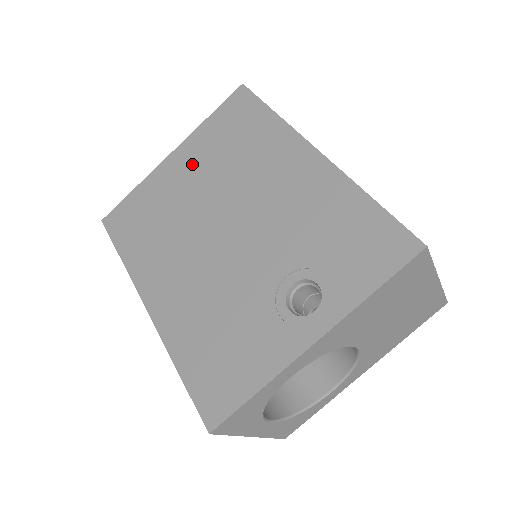
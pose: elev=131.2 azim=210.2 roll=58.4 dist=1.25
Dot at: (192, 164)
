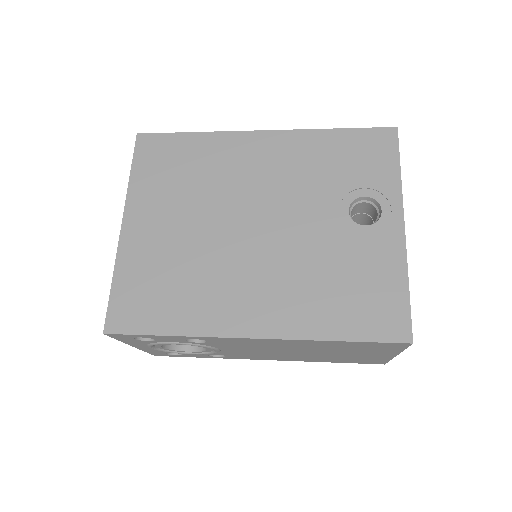
Dot at: (159, 214)
